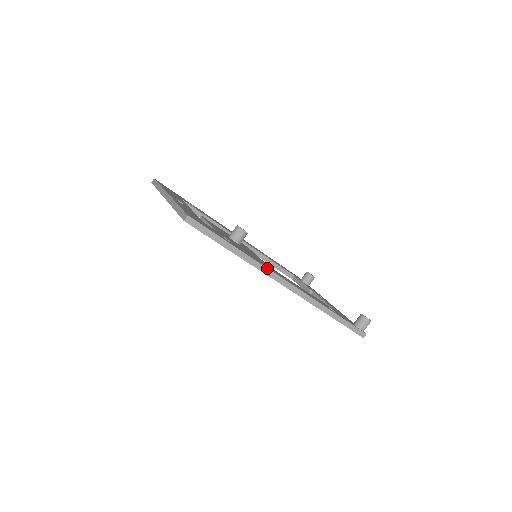
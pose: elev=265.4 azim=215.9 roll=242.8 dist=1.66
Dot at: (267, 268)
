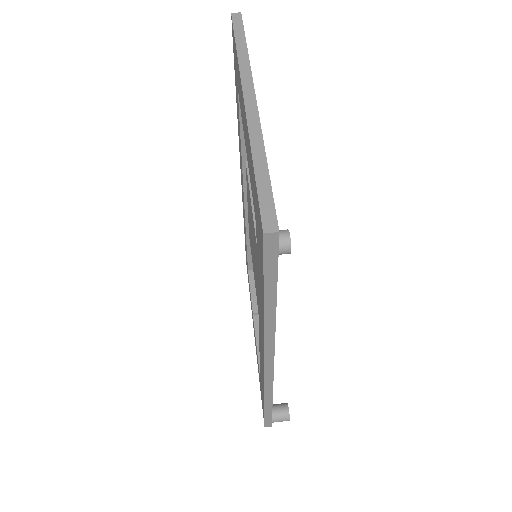
Dot at: occluded
